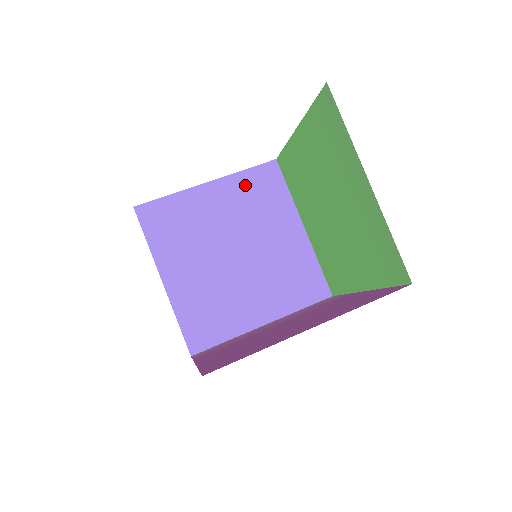
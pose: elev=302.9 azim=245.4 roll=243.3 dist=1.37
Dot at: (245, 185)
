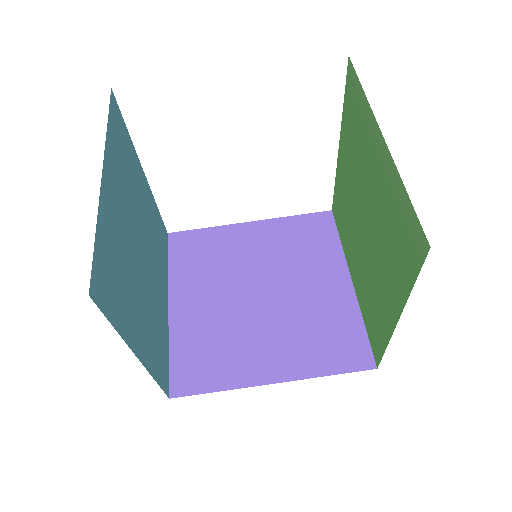
Dot at: (290, 229)
